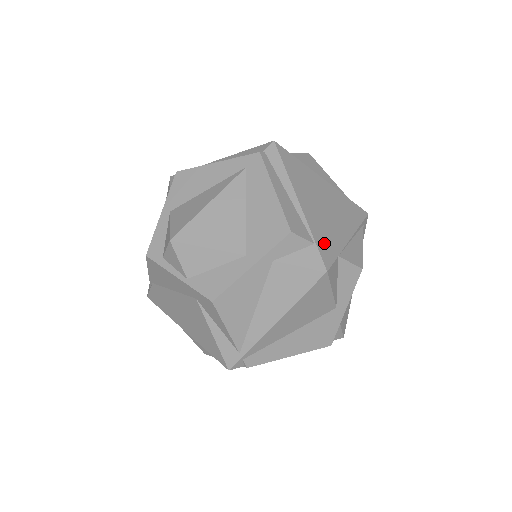
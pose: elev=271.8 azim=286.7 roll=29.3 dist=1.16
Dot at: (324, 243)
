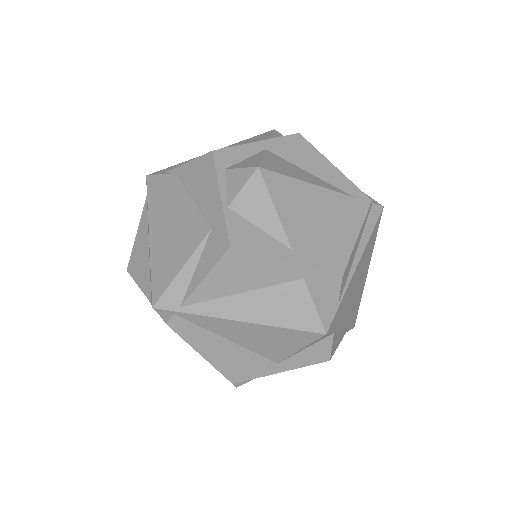
Dot at: (340, 312)
